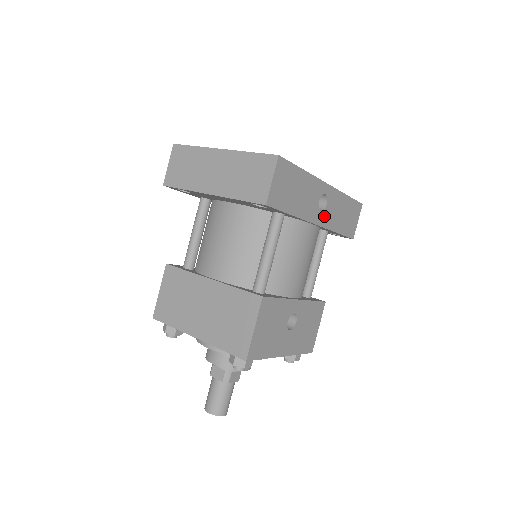
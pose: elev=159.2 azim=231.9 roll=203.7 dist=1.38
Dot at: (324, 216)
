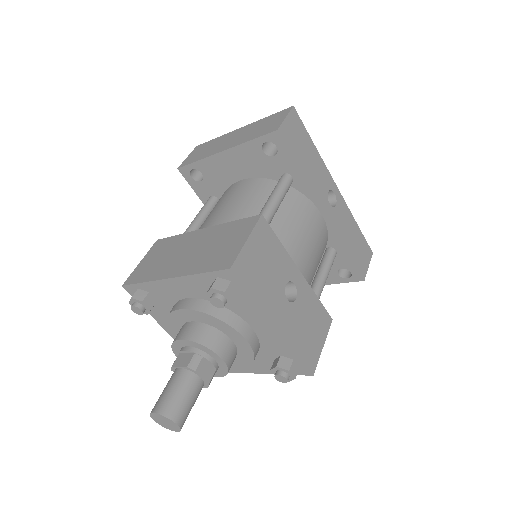
Dot at: (333, 214)
